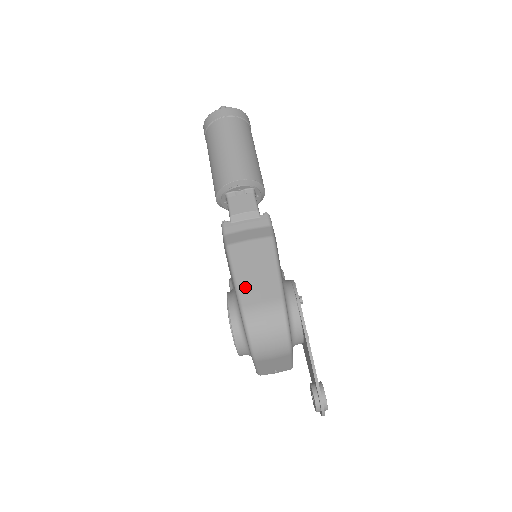
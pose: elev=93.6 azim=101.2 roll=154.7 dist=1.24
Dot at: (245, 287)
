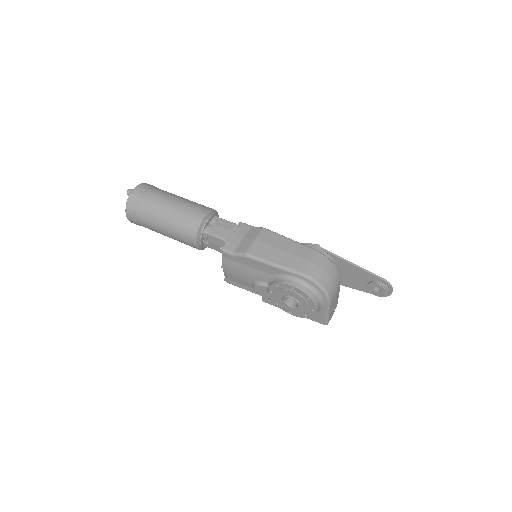
Dot at: (287, 262)
